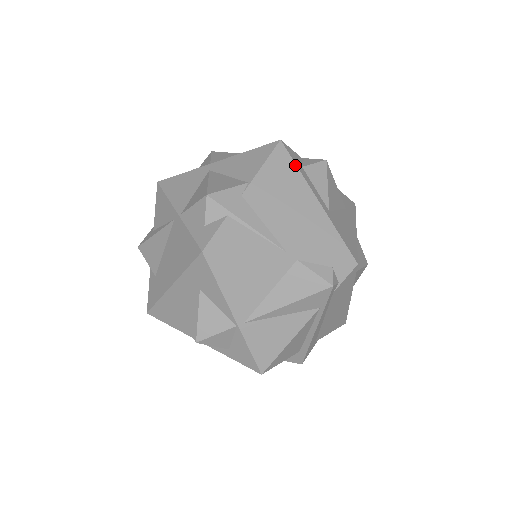
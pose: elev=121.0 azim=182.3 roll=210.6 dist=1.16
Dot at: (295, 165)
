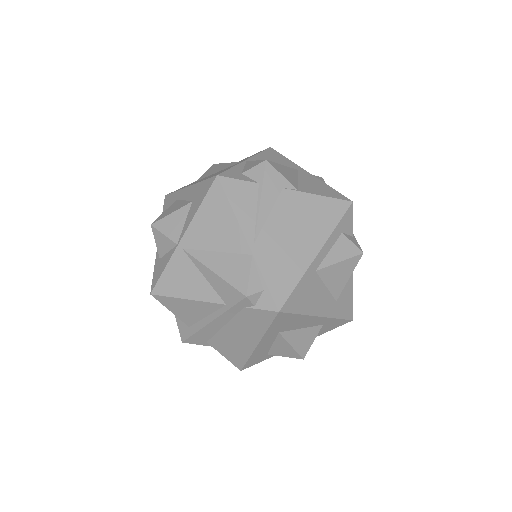
Dot at: (338, 222)
